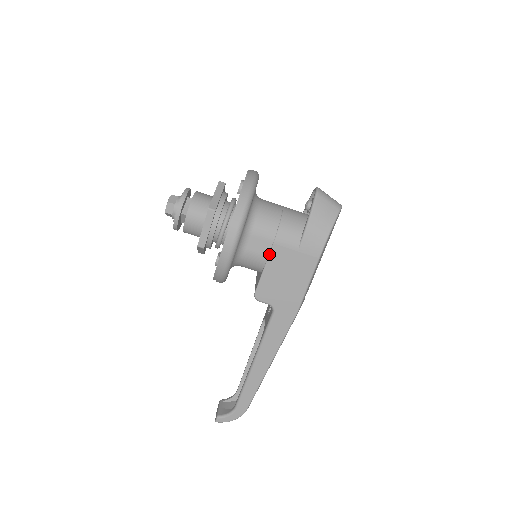
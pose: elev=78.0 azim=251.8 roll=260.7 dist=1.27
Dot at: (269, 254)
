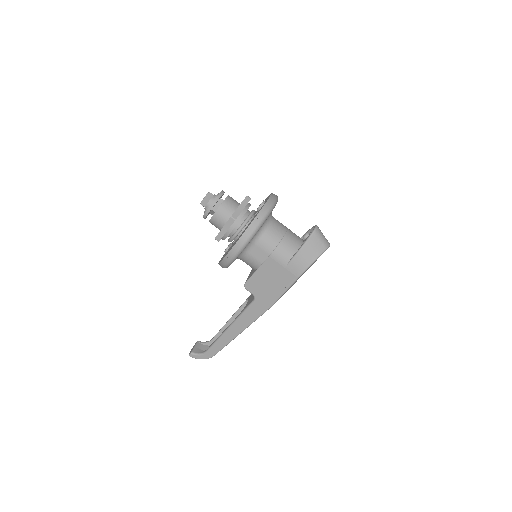
Dot at: (264, 262)
